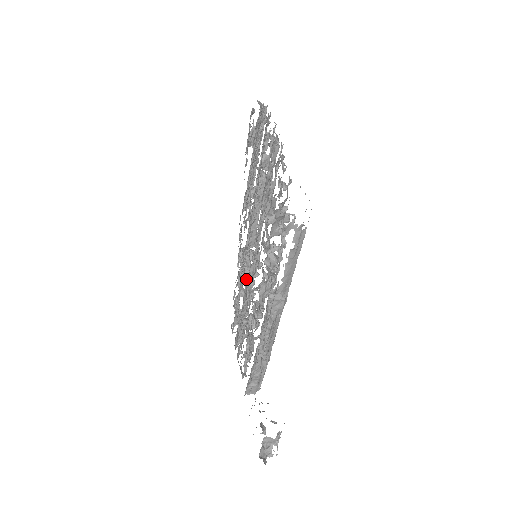
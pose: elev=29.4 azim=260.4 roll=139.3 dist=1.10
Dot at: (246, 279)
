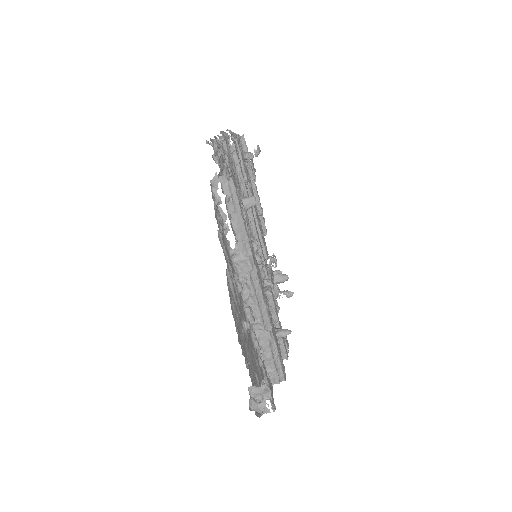
Dot at: (264, 288)
